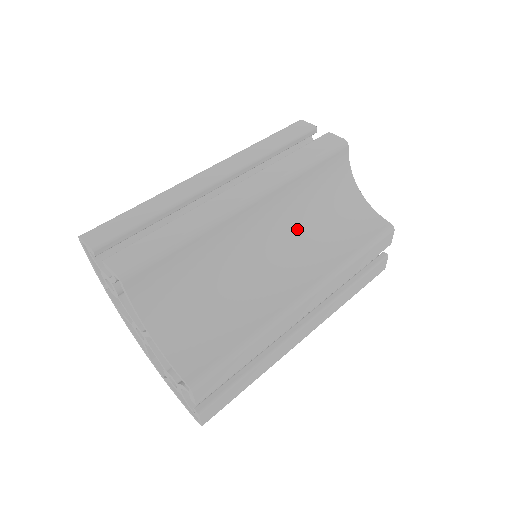
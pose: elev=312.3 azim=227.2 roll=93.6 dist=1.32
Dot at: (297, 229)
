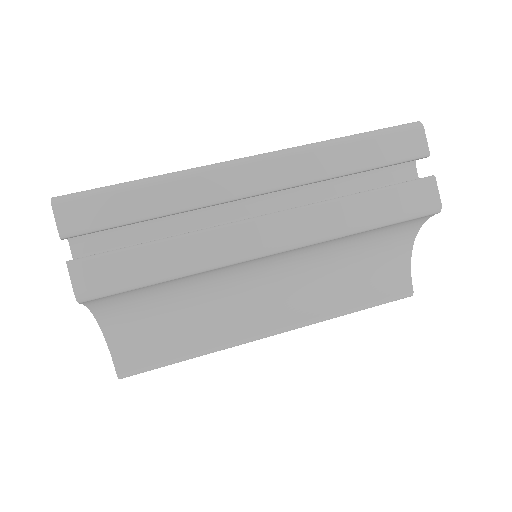
Dot at: (312, 266)
